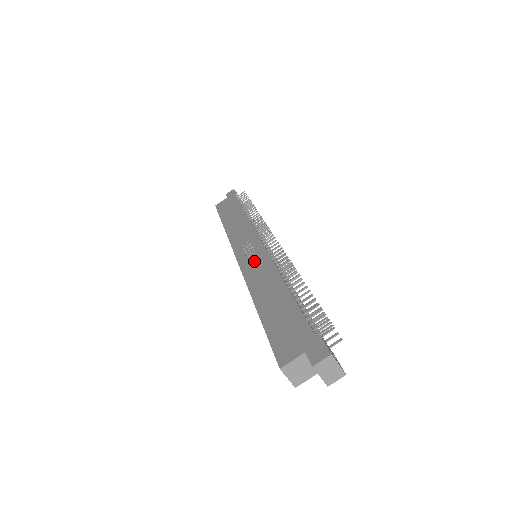
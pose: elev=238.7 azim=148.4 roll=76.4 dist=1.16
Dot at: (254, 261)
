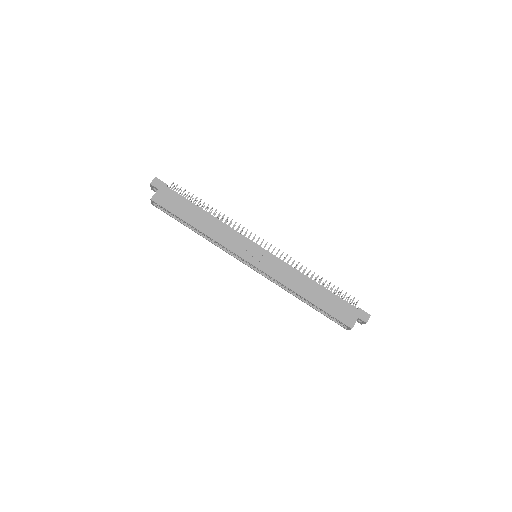
Dot at: (273, 266)
